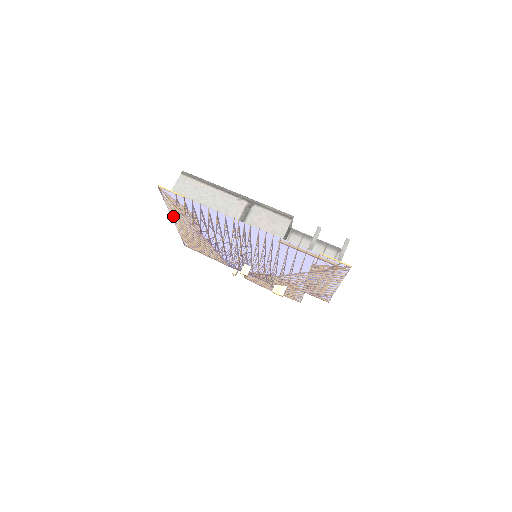
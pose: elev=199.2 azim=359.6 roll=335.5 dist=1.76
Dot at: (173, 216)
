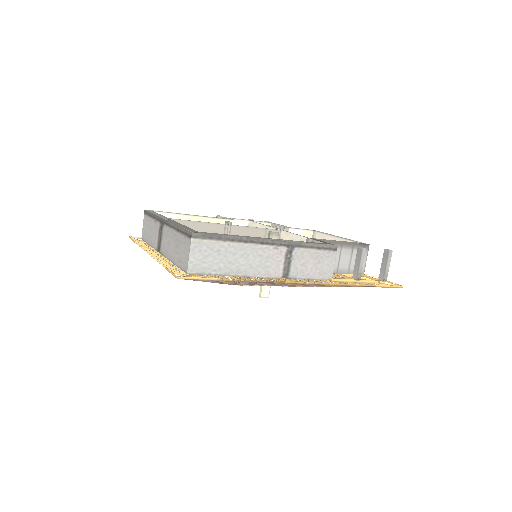
Dot at: occluded
